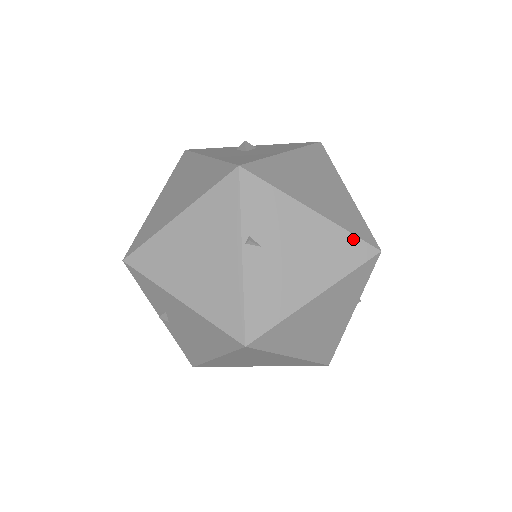
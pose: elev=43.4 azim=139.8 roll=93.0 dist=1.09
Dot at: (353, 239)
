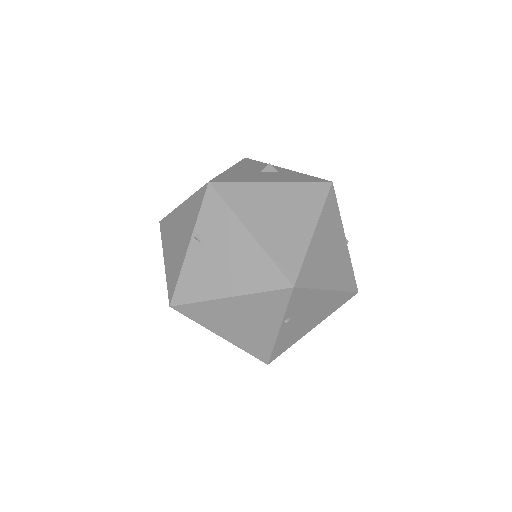
Dot at: (273, 267)
